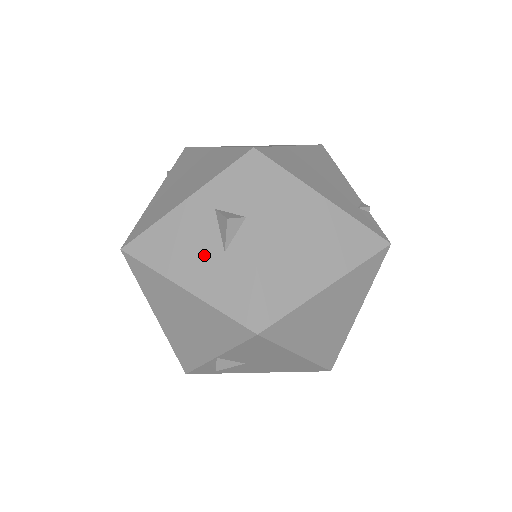
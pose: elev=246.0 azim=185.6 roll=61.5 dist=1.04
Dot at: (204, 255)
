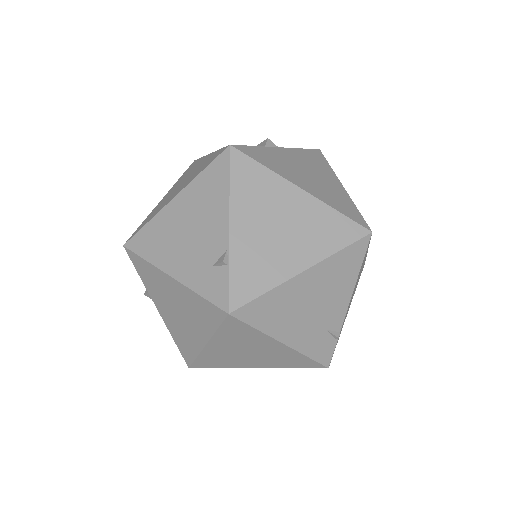
Dot at: occluded
